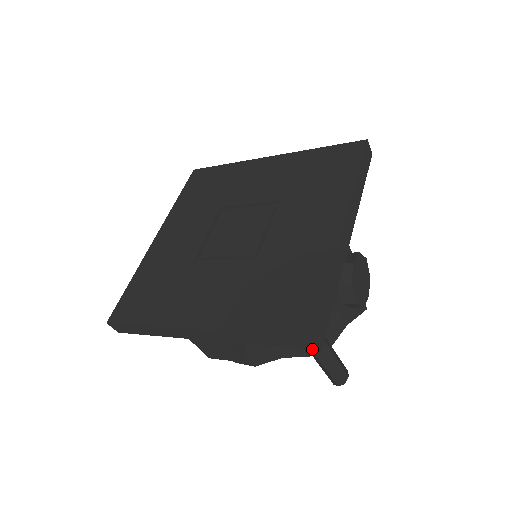
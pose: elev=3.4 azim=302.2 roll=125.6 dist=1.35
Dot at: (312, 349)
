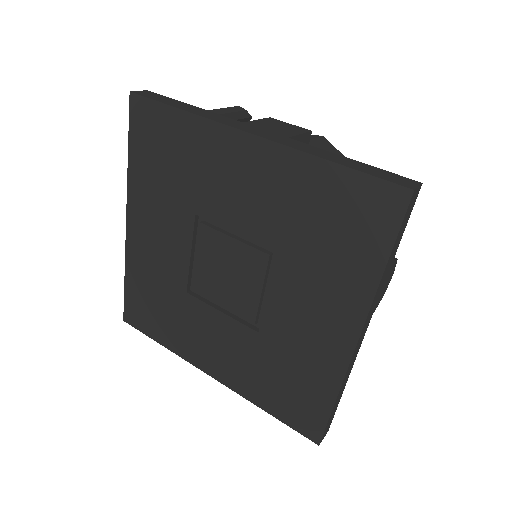
Dot at: occluded
